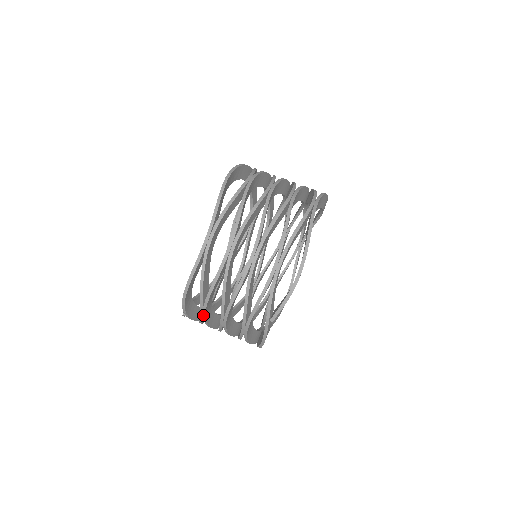
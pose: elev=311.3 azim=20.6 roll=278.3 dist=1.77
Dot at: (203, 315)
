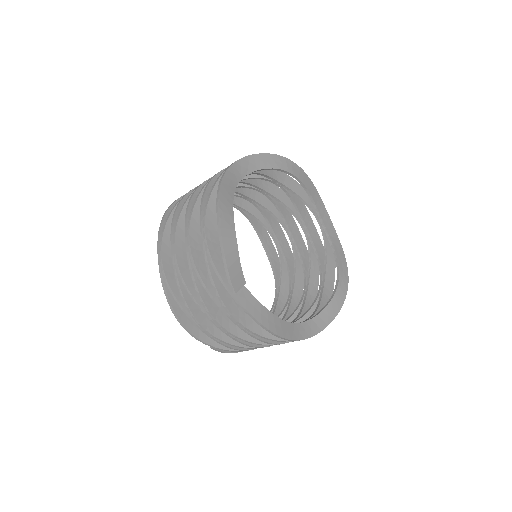
Dot at: (208, 334)
